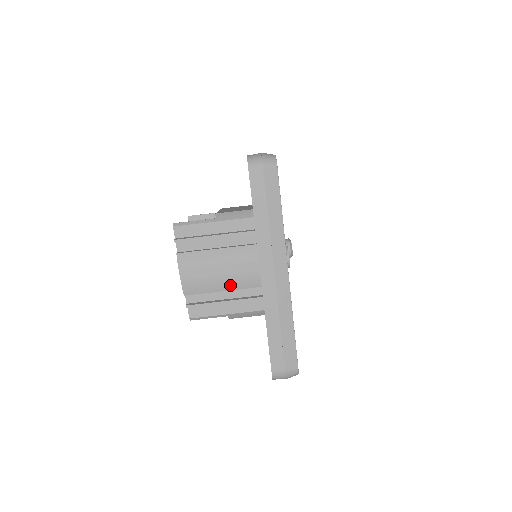
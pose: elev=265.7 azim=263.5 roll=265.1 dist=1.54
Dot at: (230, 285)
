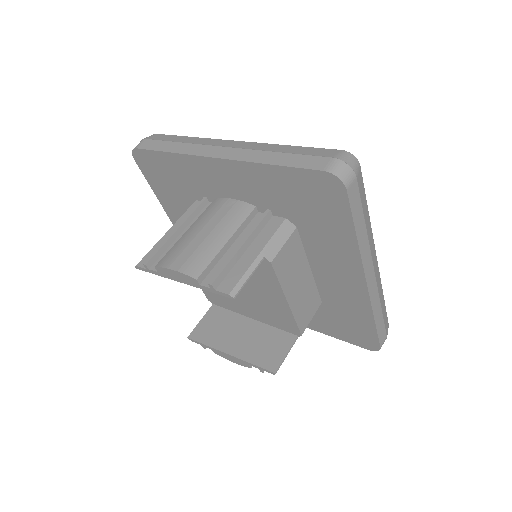
Dot at: (227, 231)
